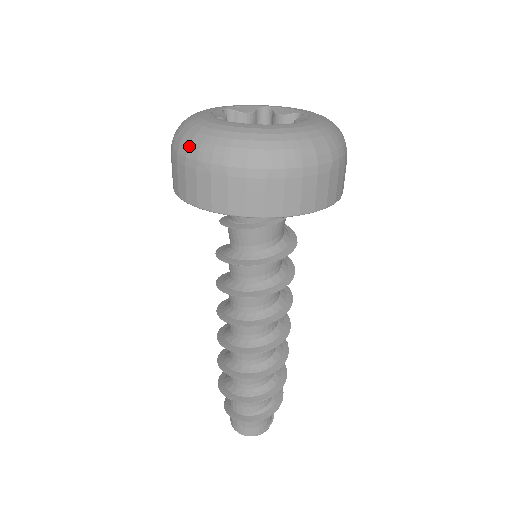
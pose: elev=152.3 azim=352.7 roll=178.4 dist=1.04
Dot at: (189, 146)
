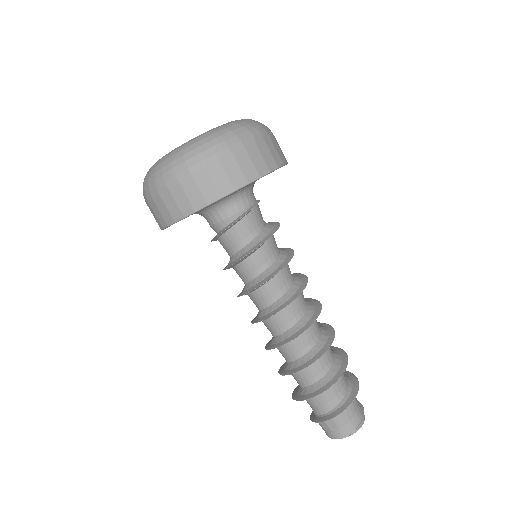
Dot at: (148, 183)
